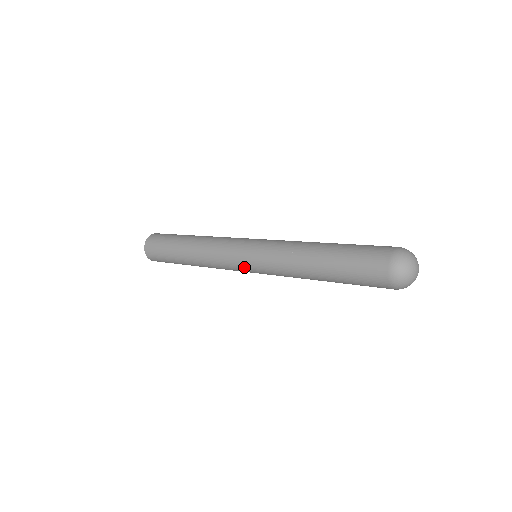
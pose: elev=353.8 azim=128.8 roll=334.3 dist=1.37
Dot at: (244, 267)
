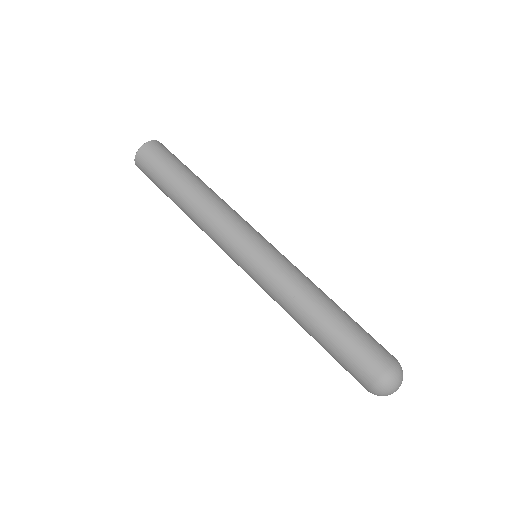
Dot at: occluded
